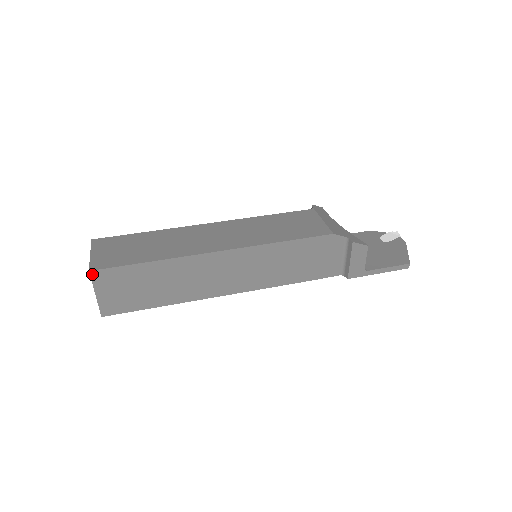
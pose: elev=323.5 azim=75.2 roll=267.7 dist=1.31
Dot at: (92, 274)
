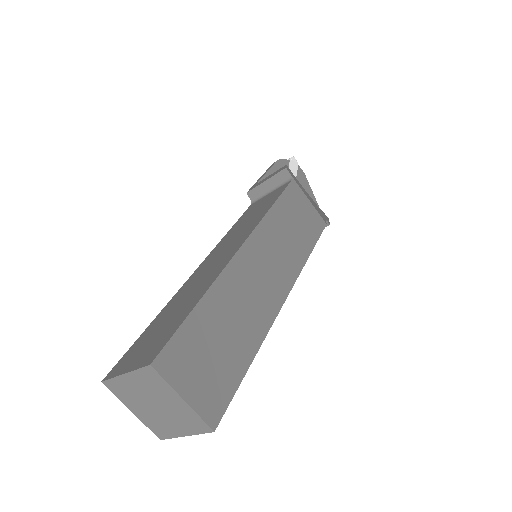
Dot at: (211, 430)
